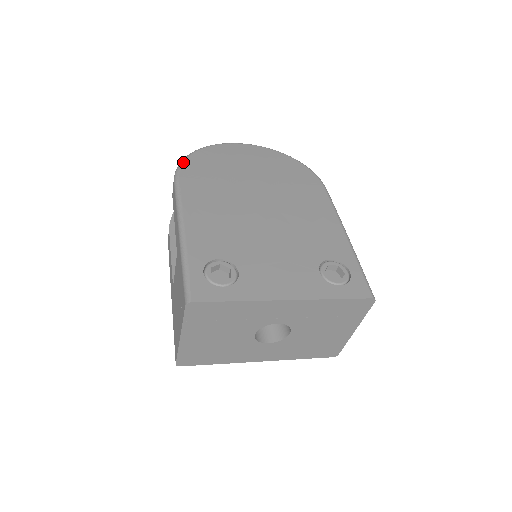
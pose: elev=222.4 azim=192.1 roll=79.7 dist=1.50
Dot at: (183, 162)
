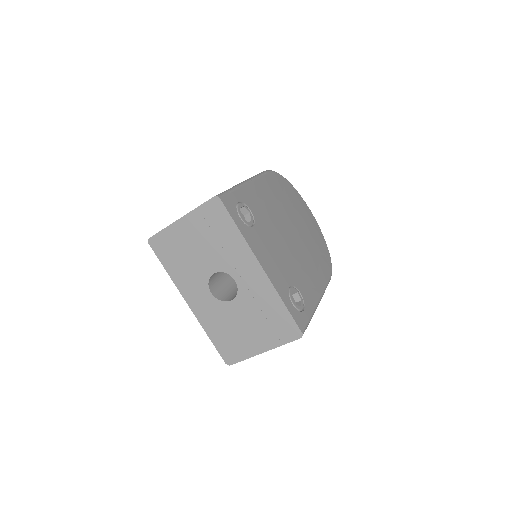
Dot at: (278, 173)
